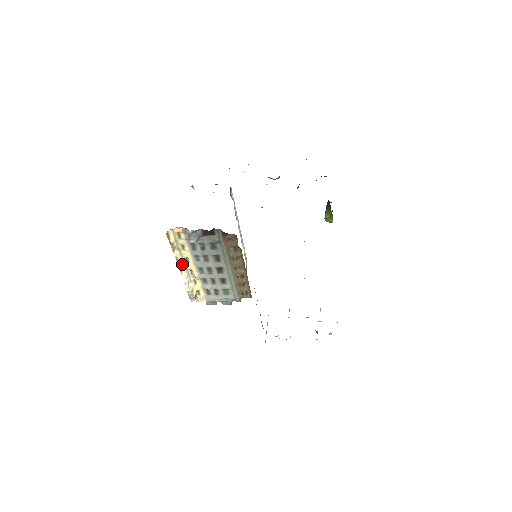
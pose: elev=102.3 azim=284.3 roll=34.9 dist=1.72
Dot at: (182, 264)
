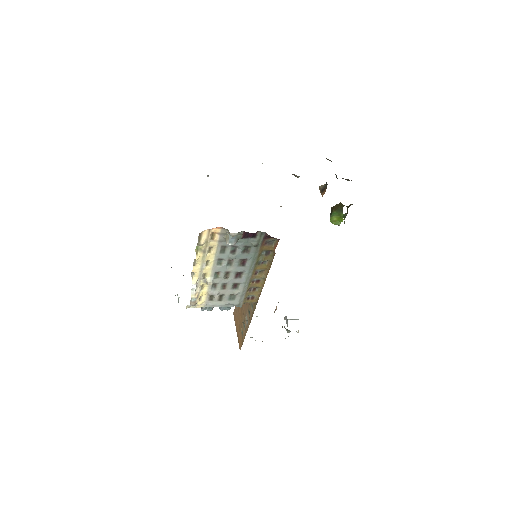
Dot at: (199, 268)
